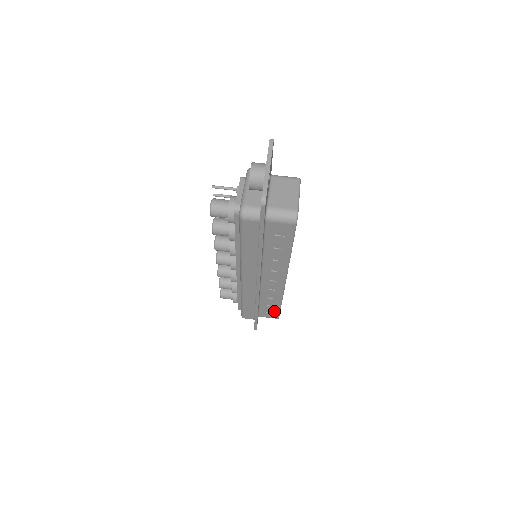
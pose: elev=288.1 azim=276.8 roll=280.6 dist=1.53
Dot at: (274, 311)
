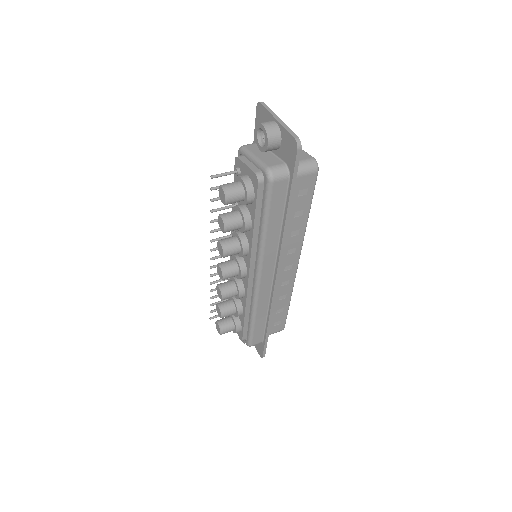
Dot at: (282, 319)
